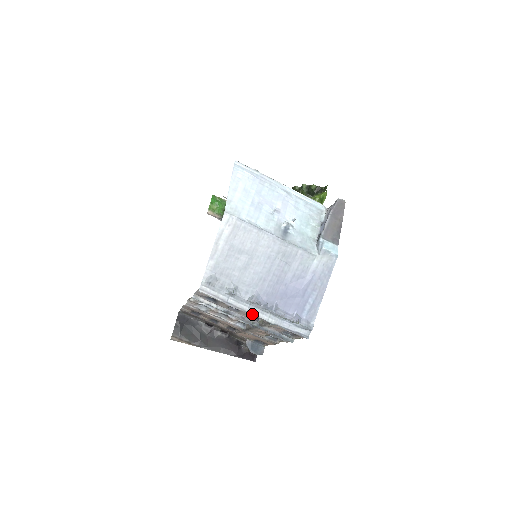
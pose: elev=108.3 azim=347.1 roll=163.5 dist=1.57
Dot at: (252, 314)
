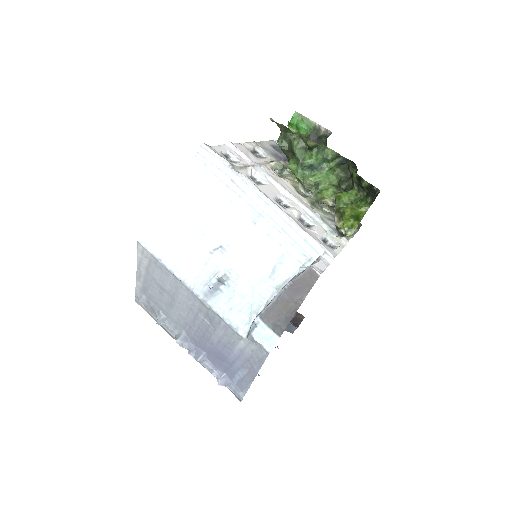
Dot at: (185, 348)
